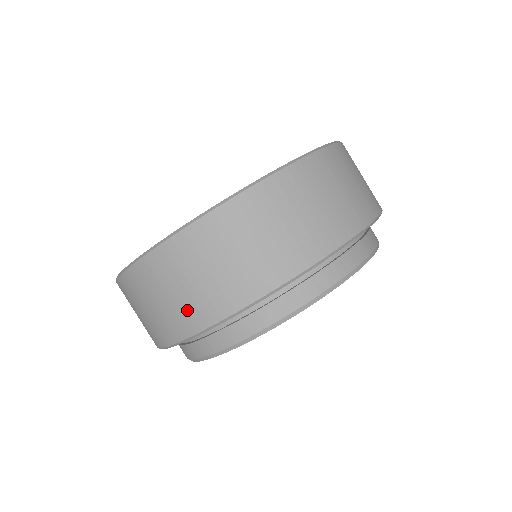
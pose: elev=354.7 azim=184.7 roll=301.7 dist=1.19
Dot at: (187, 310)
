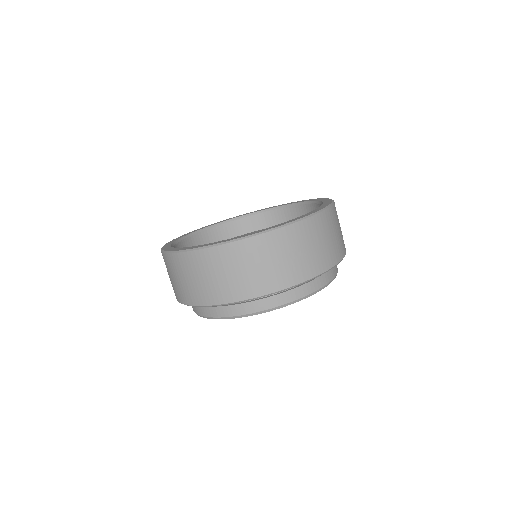
Dot at: occluded
